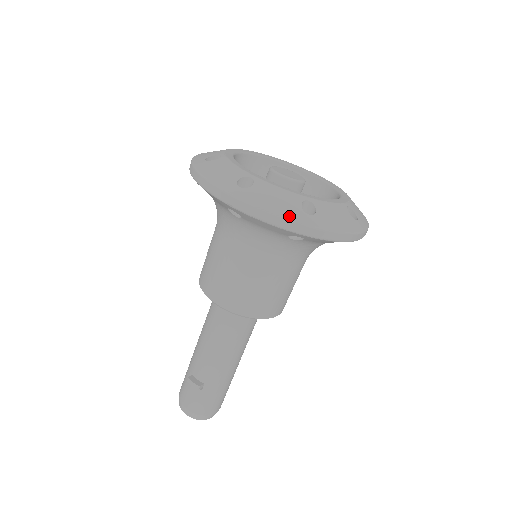
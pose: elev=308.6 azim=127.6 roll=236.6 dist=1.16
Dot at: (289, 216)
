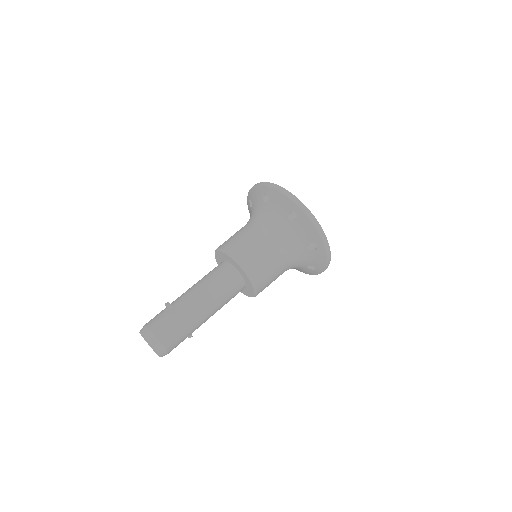
Dot at: (295, 196)
